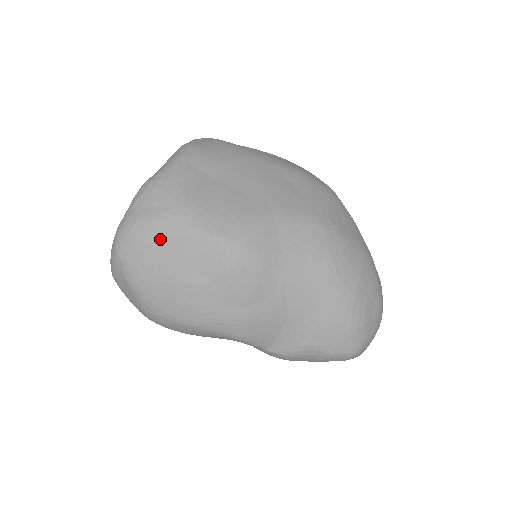
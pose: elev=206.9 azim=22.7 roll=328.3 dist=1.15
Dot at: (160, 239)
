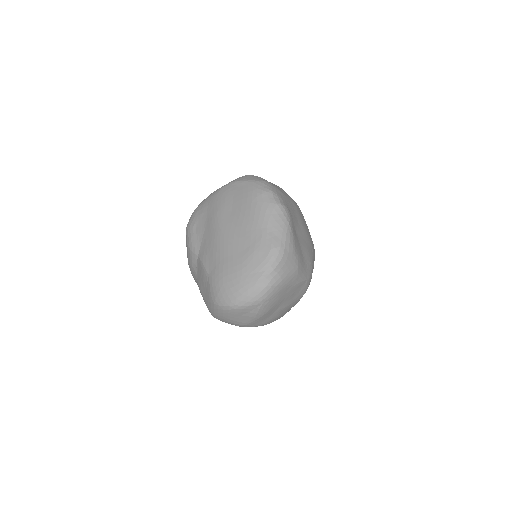
Dot at: (289, 288)
